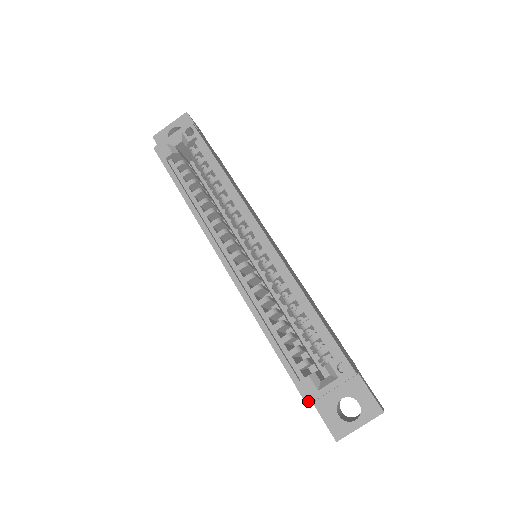
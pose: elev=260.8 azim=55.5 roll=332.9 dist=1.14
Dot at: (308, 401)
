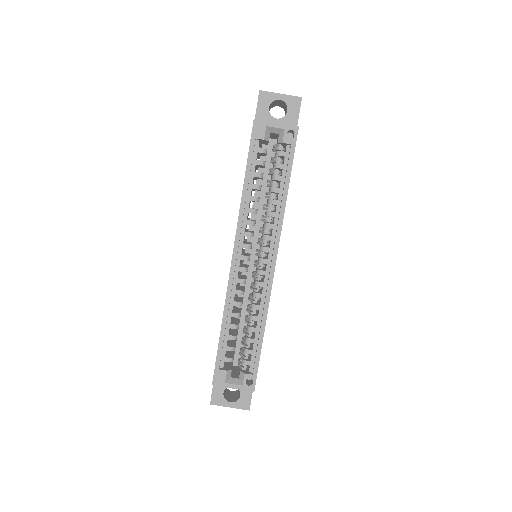
Dot at: (215, 383)
